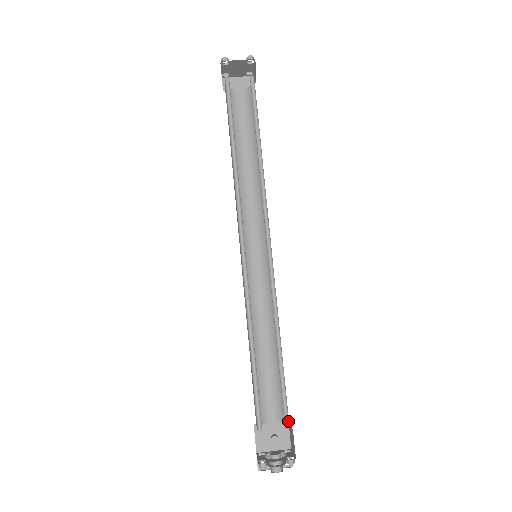
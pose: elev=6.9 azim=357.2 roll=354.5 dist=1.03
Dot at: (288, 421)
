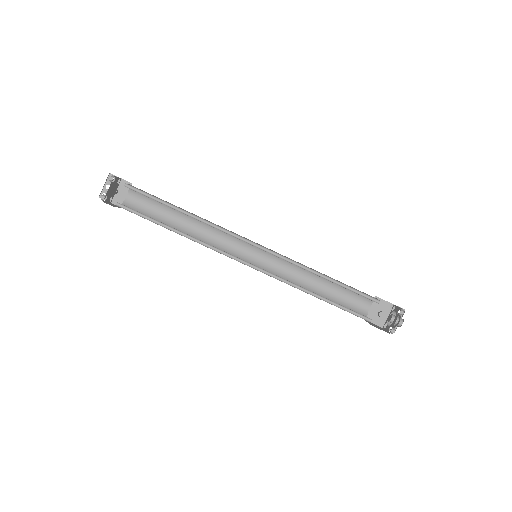
Dot at: (376, 299)
